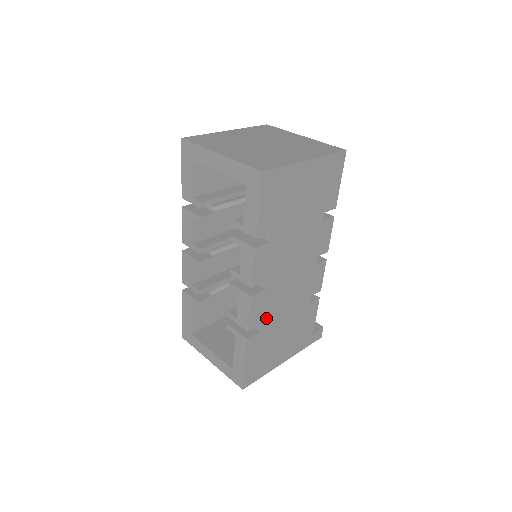
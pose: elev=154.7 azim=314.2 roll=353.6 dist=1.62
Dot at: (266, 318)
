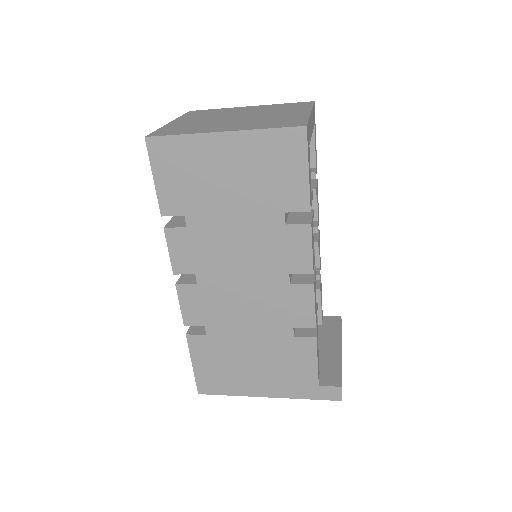
Dot at: (211, 322)
